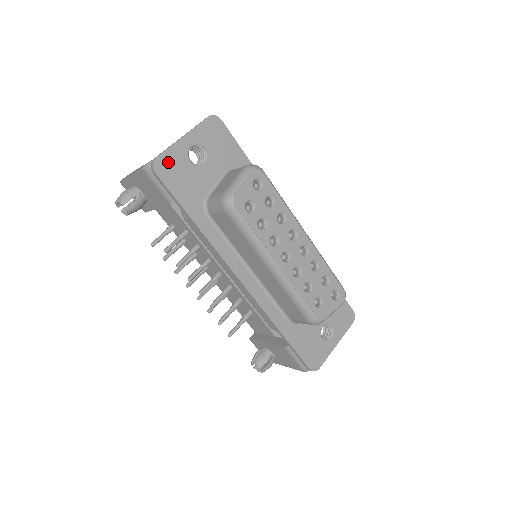
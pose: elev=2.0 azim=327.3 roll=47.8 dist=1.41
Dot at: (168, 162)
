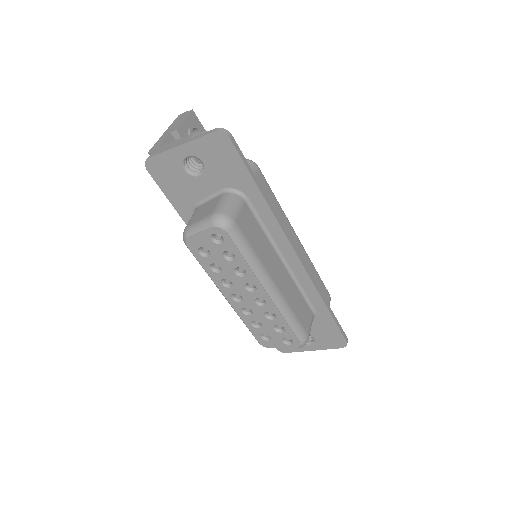
Dot at: (161, 164)
